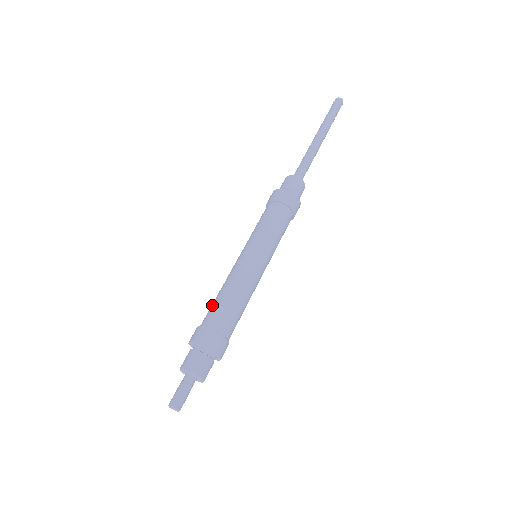
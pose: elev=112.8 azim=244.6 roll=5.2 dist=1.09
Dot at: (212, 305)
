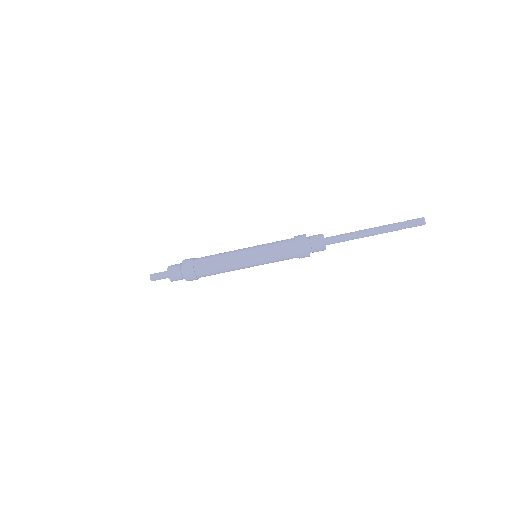
Dot at: (208, 256)
